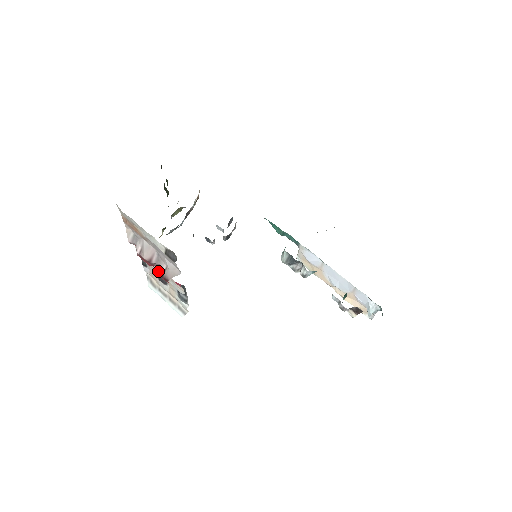
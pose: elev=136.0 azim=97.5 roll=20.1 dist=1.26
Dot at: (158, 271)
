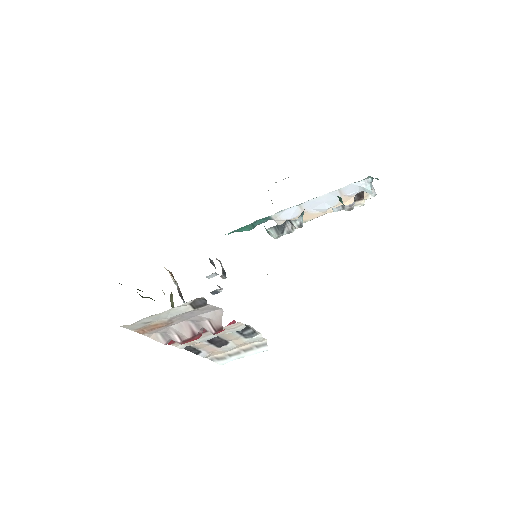
Dot at: occluded
